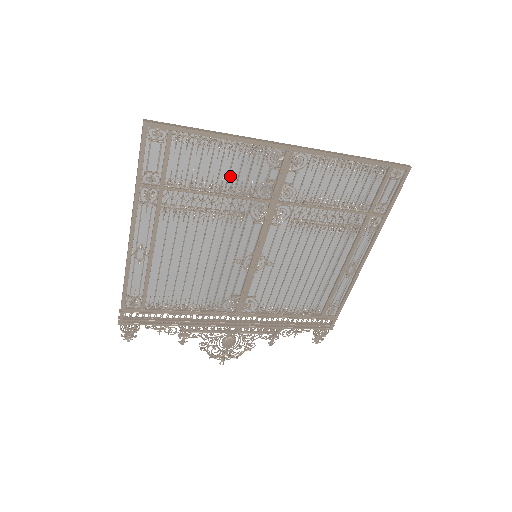
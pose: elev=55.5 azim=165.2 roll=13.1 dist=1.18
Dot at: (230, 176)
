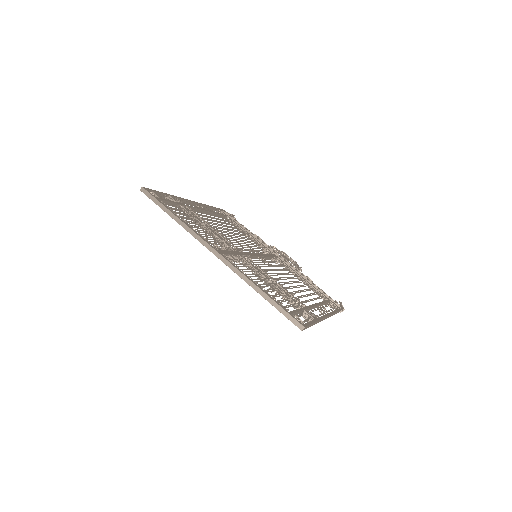
Dot at: (202, 230)
